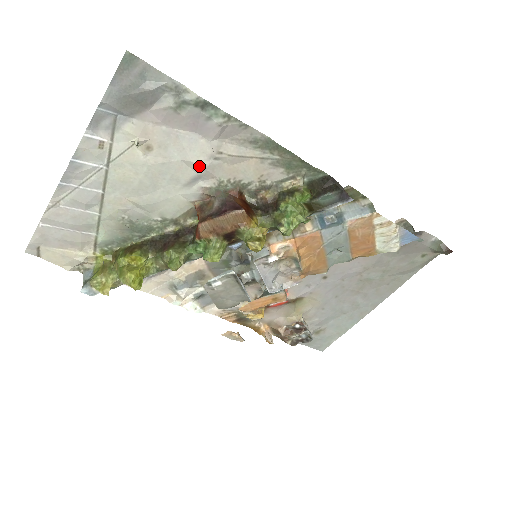
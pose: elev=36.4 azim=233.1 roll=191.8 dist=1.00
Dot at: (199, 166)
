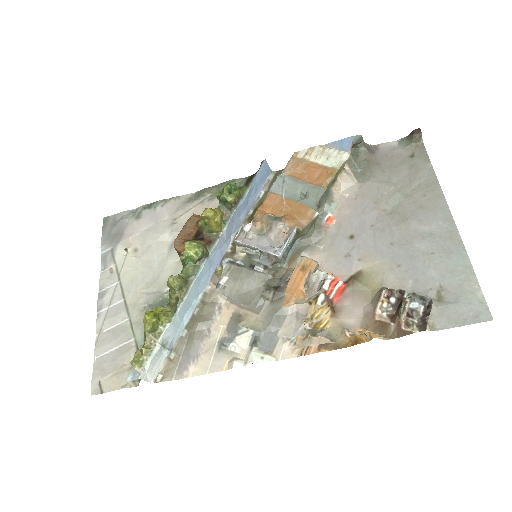
Dot at: (167, 234)
